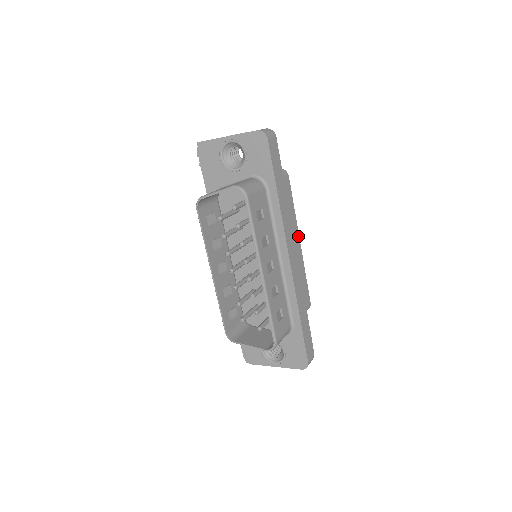
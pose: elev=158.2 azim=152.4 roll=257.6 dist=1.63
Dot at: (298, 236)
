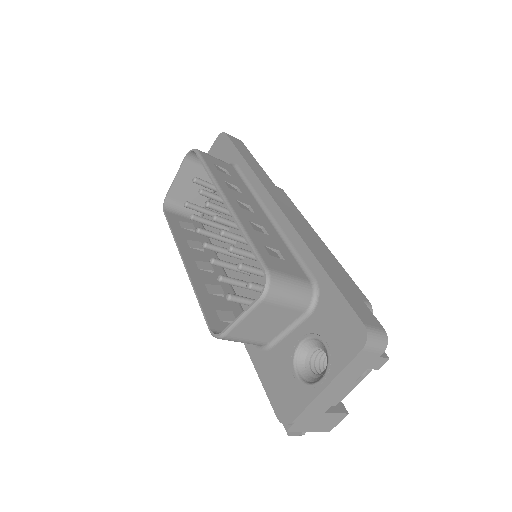
Dot at: (314, 232)
